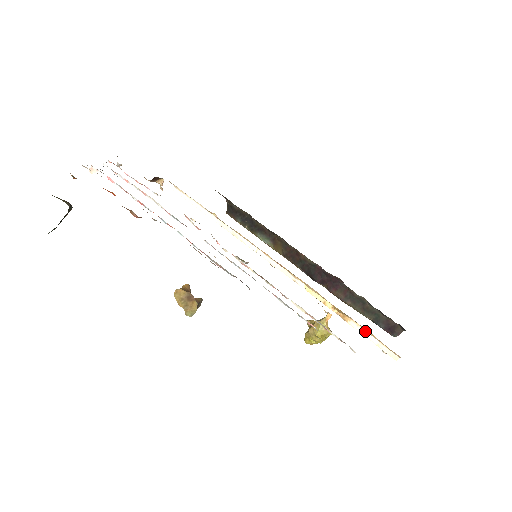
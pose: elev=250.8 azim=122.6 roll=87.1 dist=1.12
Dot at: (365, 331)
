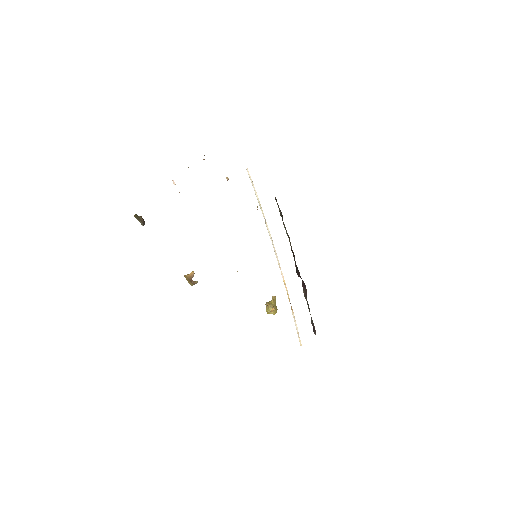
Dot at: occluded
